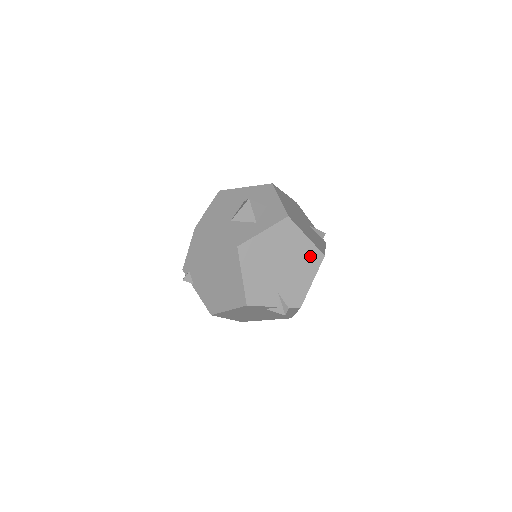
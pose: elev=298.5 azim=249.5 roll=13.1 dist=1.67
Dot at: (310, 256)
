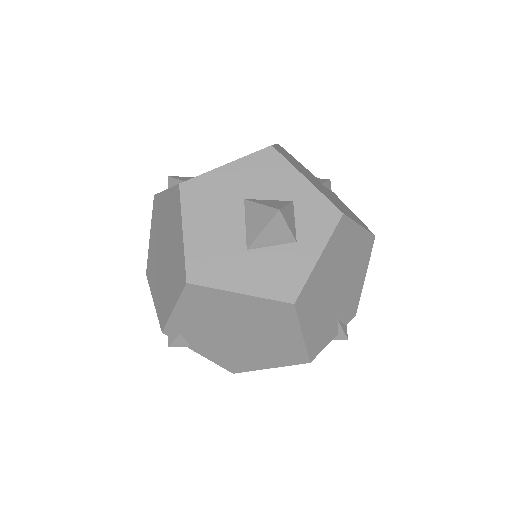
Dot at: (363, 248)
